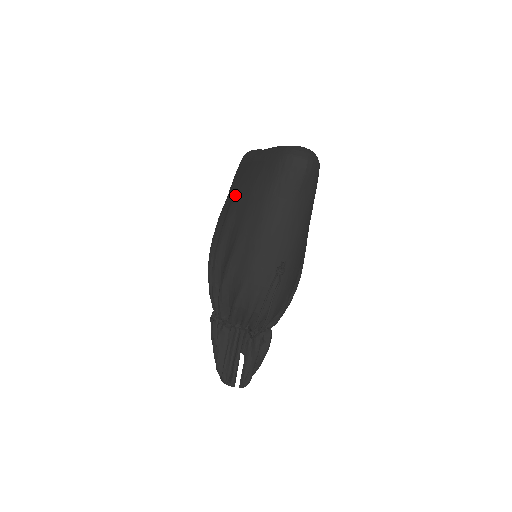
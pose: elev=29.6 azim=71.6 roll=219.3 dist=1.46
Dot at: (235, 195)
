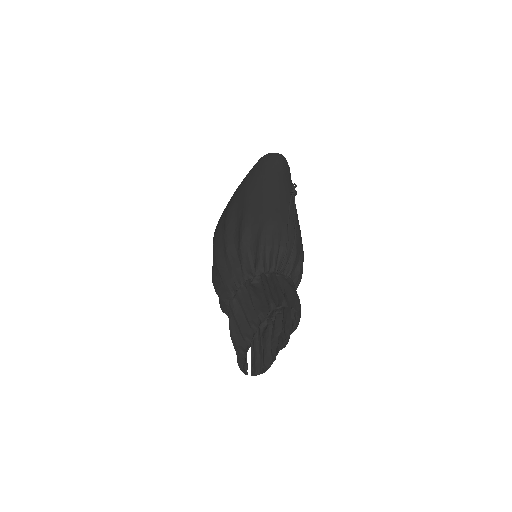
Dot at: (229, 203)
